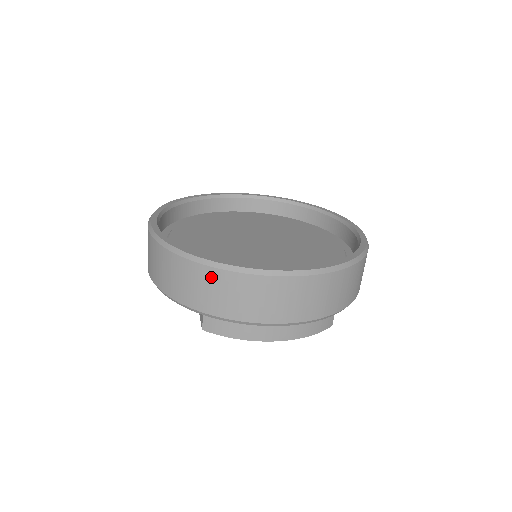
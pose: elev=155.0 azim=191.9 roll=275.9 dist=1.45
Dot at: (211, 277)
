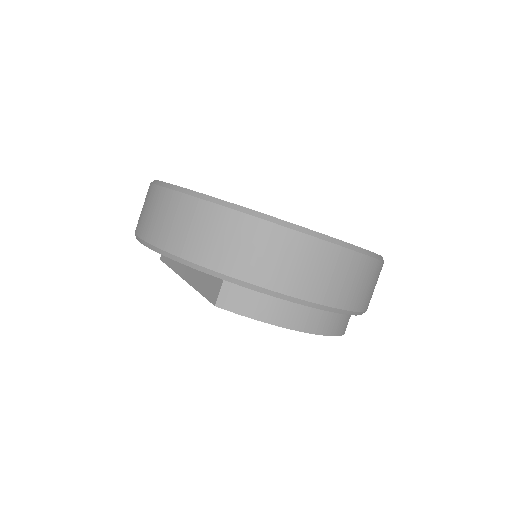
Dot at: (253, 230)
